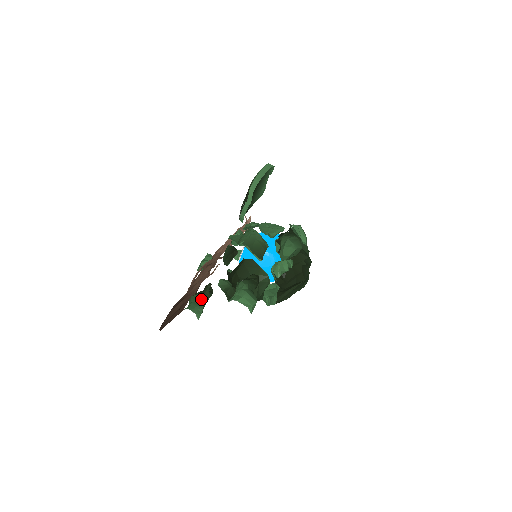
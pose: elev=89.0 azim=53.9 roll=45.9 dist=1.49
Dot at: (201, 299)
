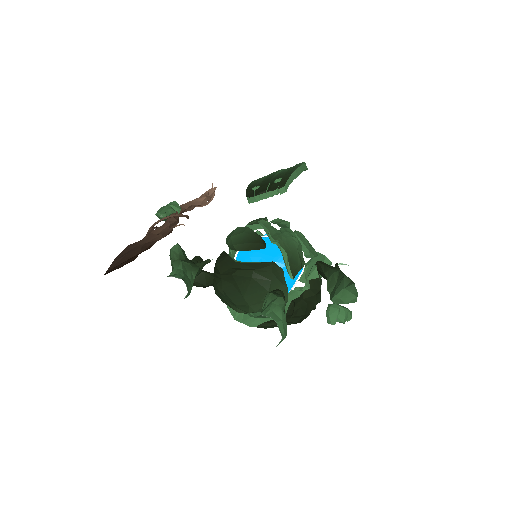
Dot at: (193, 273)
